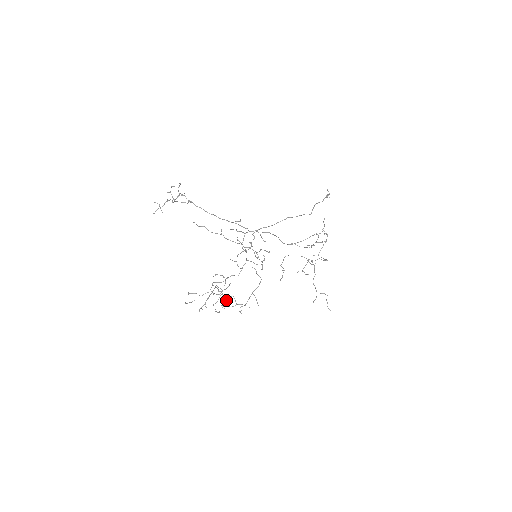
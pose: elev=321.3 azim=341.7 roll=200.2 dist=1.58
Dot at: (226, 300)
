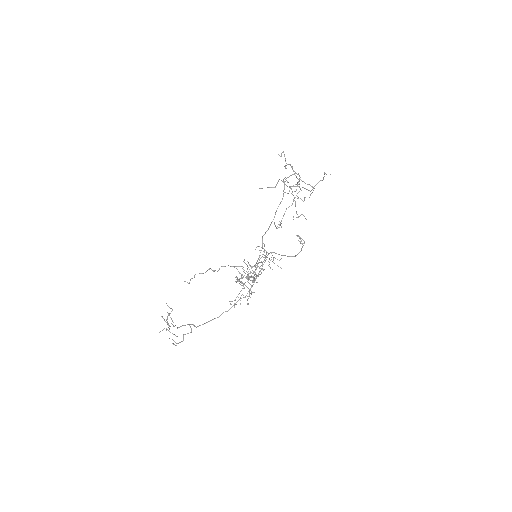
Dot at: occluded
